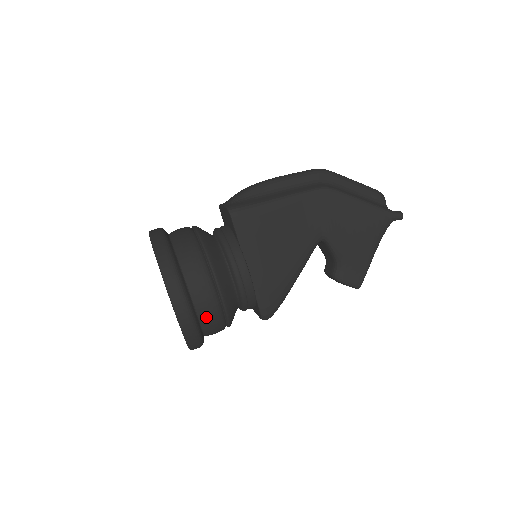
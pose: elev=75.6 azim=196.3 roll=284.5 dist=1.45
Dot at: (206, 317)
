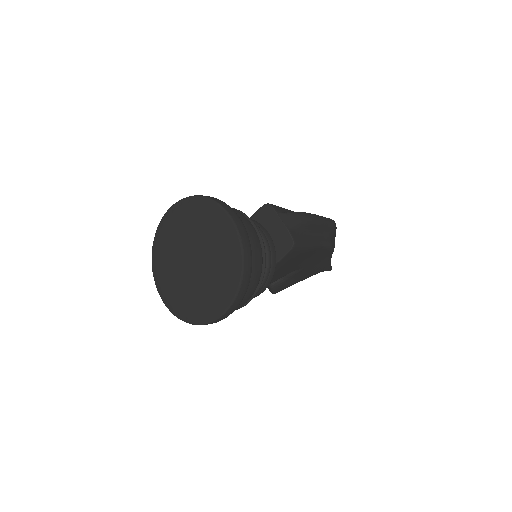
Dot at: occluded
